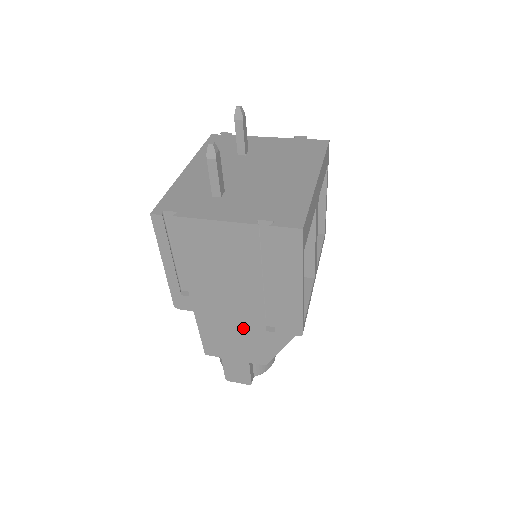
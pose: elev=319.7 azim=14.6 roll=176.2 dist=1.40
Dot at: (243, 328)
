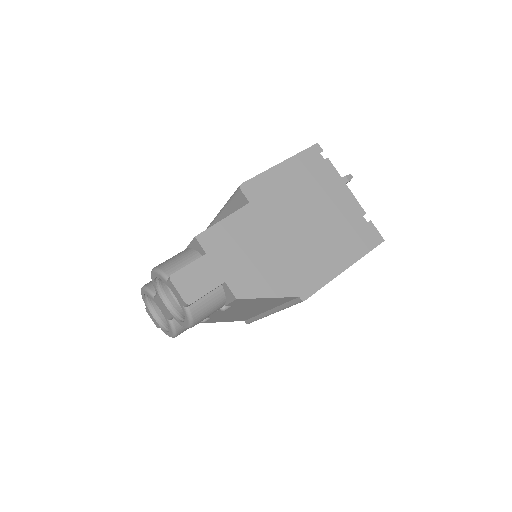
Dot at: (268, 252)
